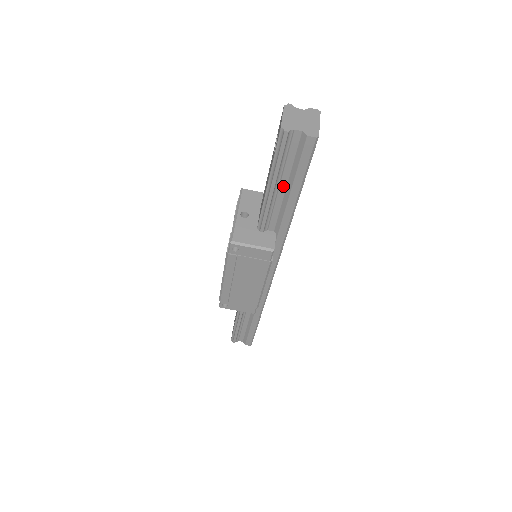
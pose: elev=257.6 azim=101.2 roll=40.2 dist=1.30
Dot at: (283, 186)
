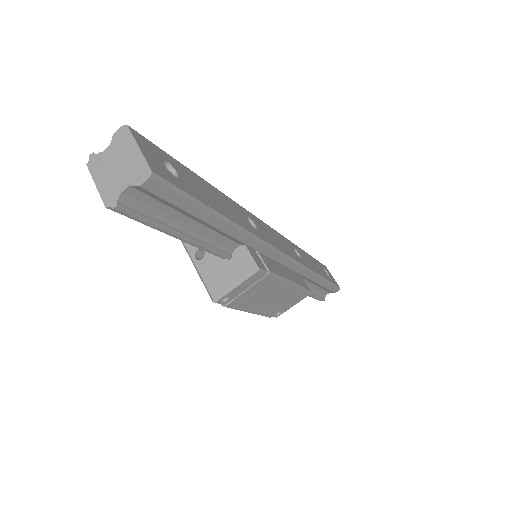
Dot at: (192, 223)
